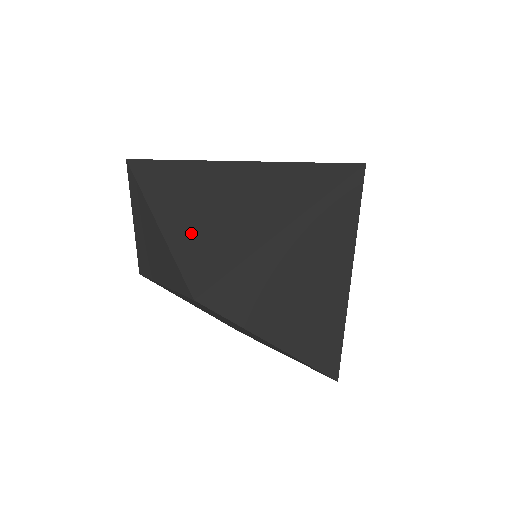
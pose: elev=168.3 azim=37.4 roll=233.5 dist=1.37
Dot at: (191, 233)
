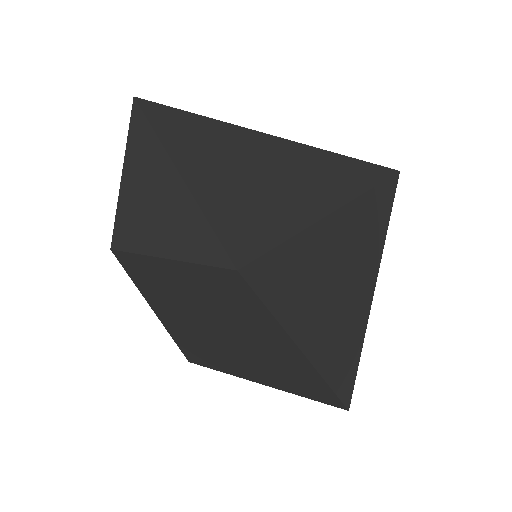
Dot at: (226, 194)
